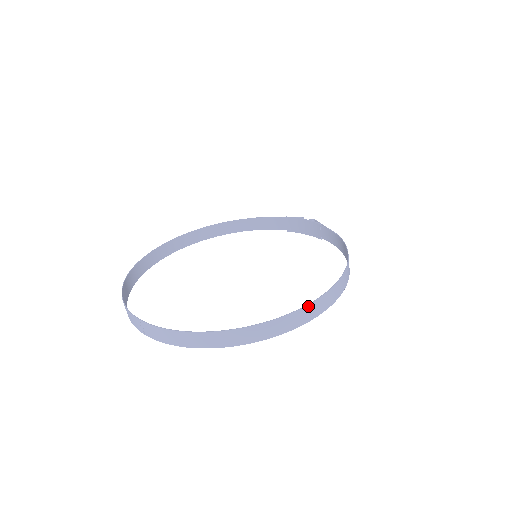
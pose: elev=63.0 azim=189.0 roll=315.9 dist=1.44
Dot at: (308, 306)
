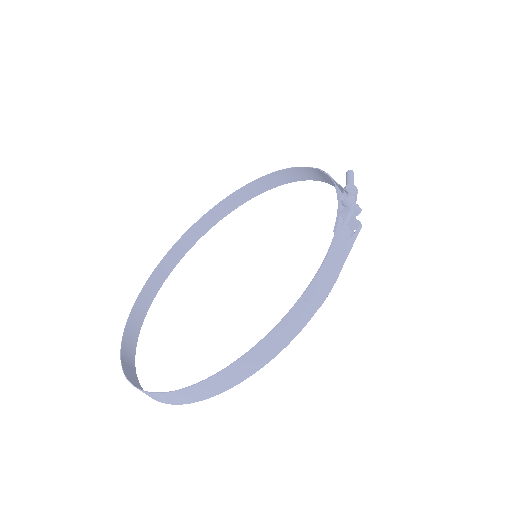
Dot at: (164, 394)
